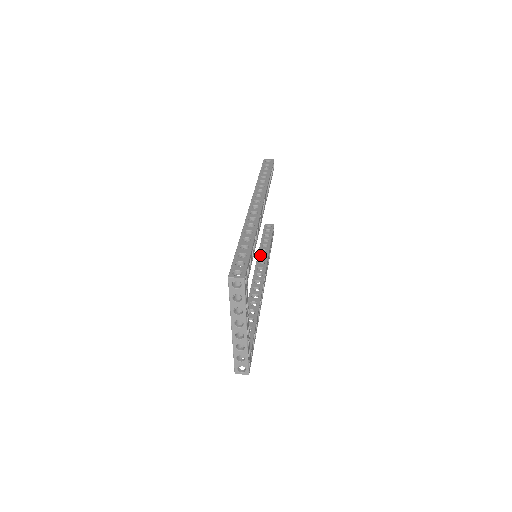
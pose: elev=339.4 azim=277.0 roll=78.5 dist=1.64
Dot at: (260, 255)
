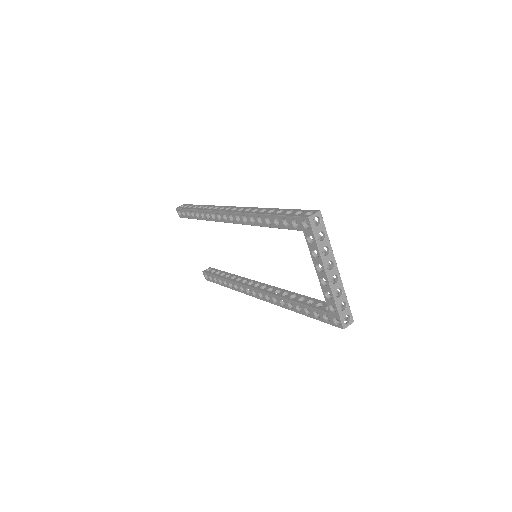
Dot at: (235, 280)
